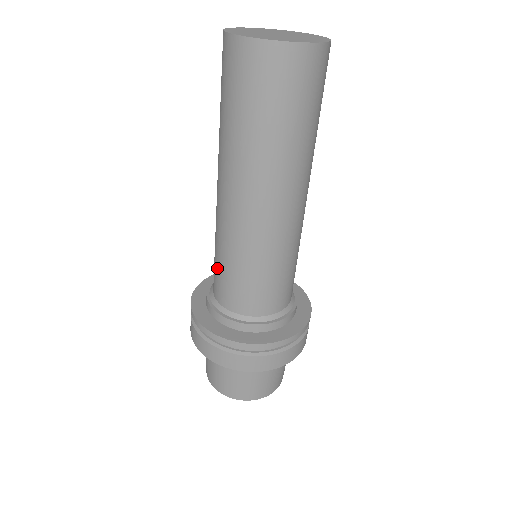
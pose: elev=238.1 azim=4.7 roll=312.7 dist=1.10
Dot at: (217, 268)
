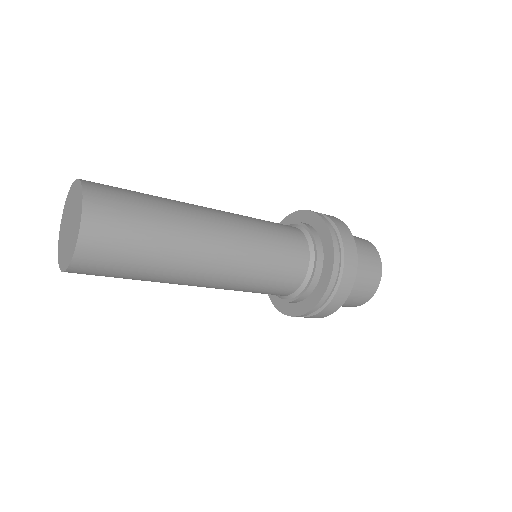
Dot at: occluded
